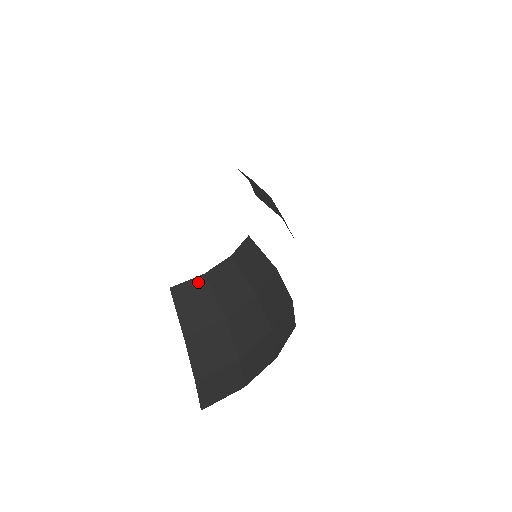
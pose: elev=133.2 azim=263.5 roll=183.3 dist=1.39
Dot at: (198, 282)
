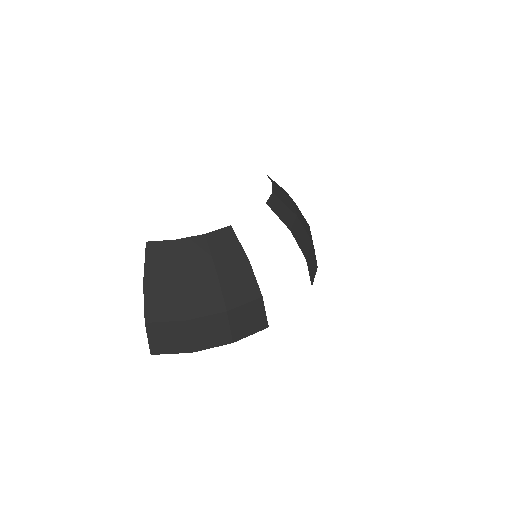
Dot at: (169, 244)
